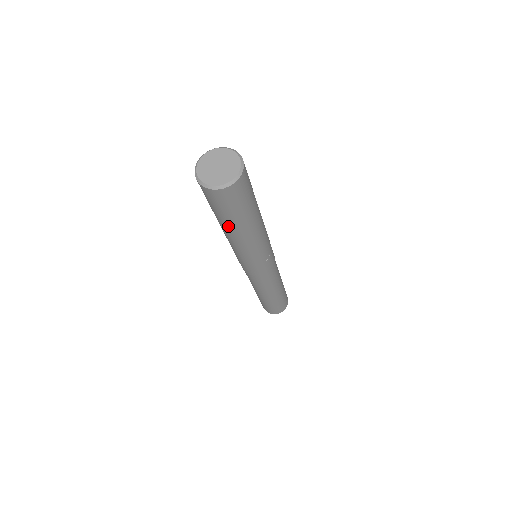
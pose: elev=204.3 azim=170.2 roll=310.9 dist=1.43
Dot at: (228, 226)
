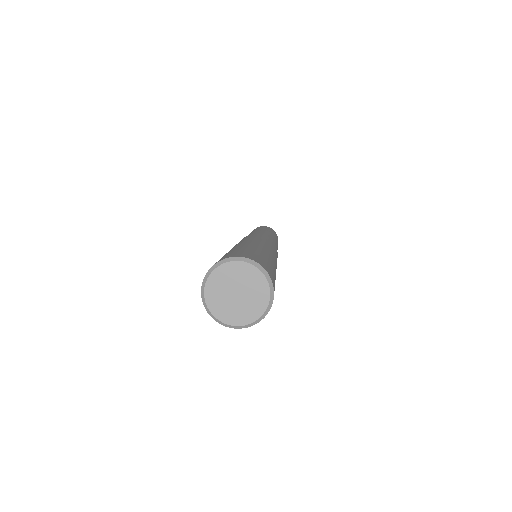
Dot at: occluded
